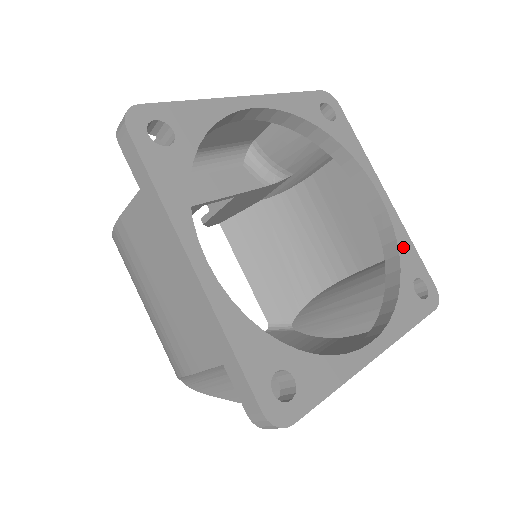
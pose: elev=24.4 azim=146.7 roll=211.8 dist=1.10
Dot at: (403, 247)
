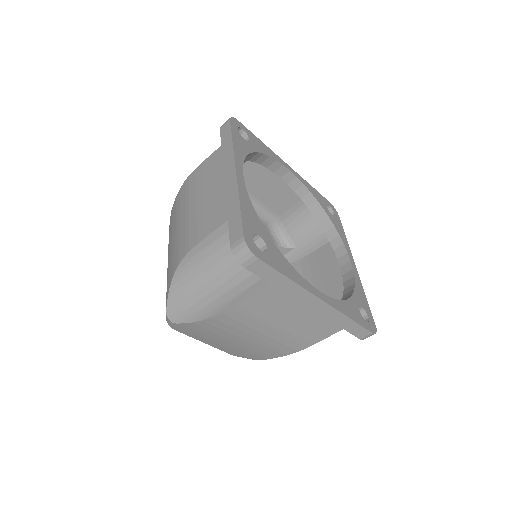
Dot at: (358, 290)
